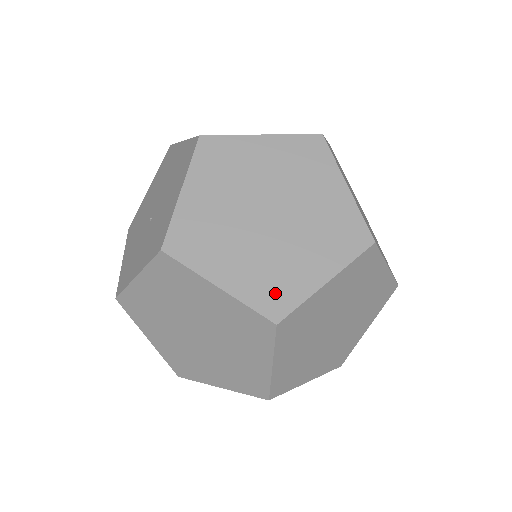
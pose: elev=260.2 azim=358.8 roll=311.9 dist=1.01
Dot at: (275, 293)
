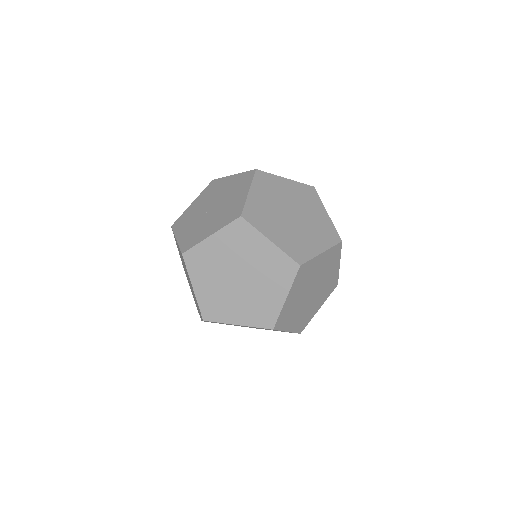
Dot at: (213, 310)
